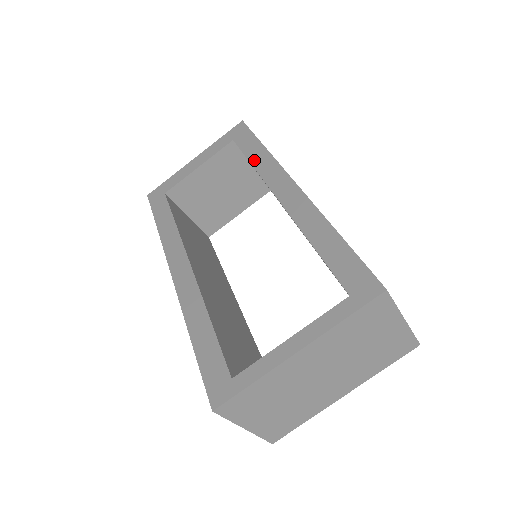
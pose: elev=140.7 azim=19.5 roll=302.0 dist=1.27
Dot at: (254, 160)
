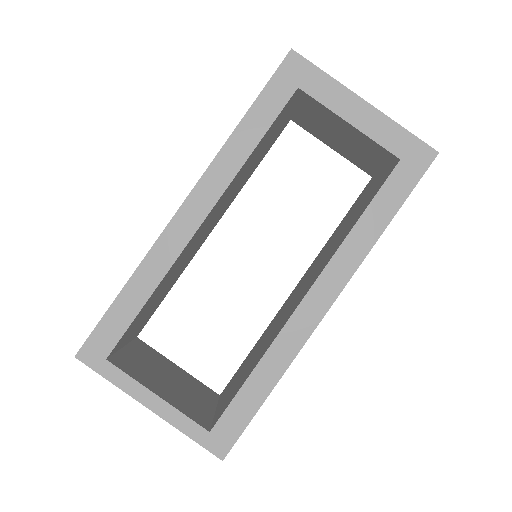
Dot at: (362, 225)
